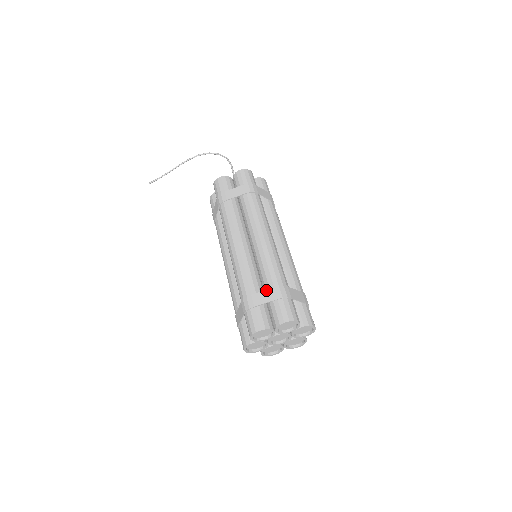
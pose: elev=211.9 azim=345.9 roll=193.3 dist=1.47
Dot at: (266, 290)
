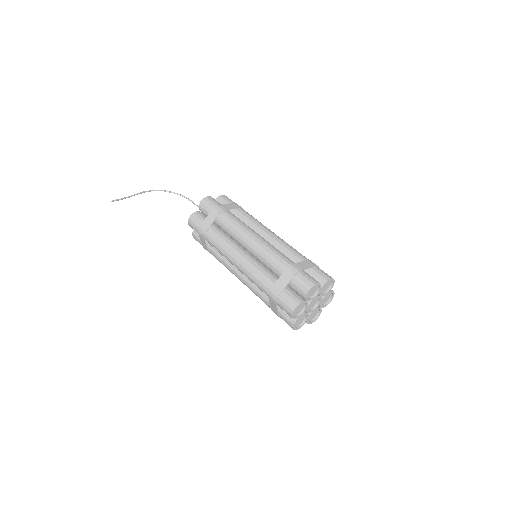
Dot at: (303, 261)
